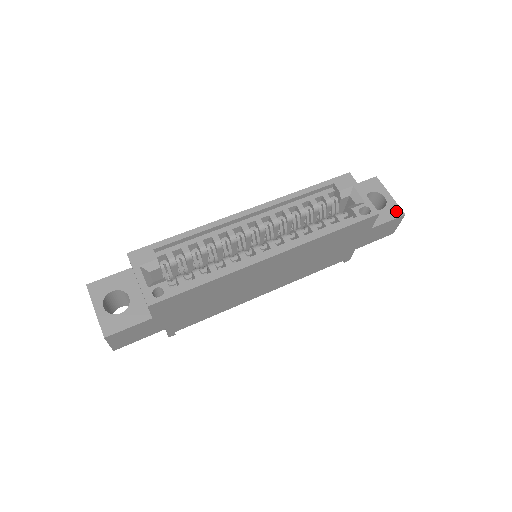
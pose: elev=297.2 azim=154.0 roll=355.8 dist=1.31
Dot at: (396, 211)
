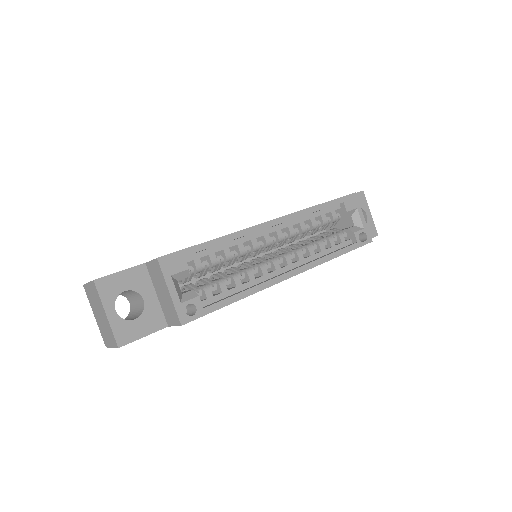
Dot at: (373, 231)
